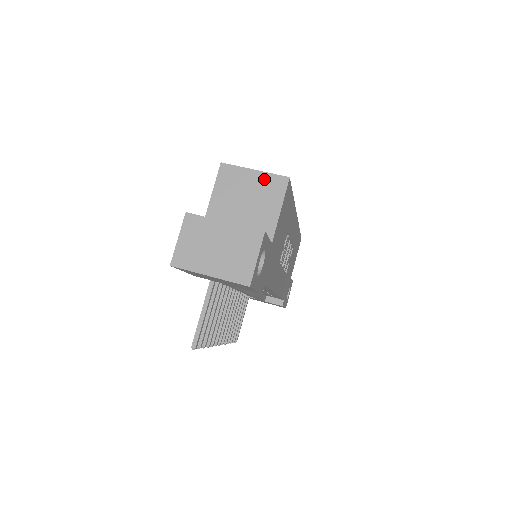
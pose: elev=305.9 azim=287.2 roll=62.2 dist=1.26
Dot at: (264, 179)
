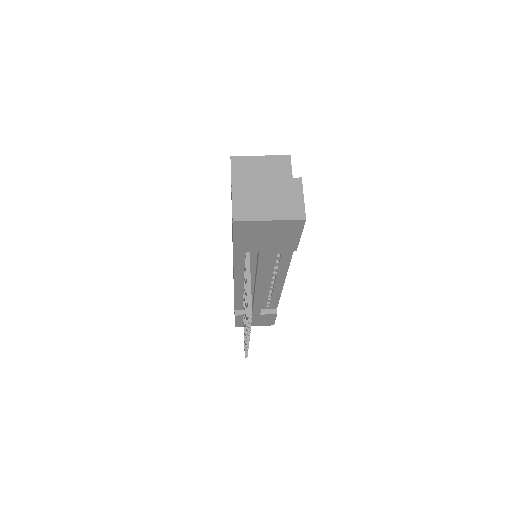
Dot at: (271, 161)
